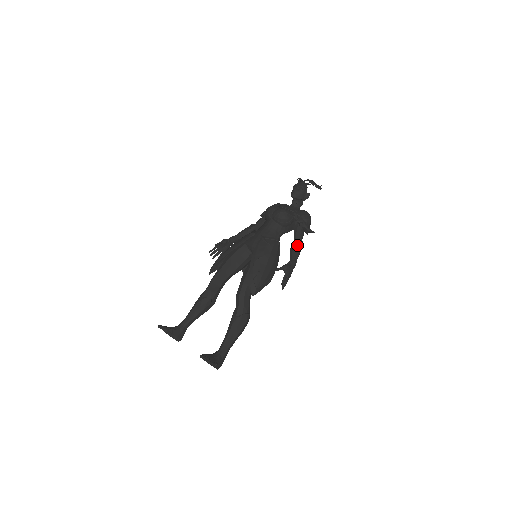
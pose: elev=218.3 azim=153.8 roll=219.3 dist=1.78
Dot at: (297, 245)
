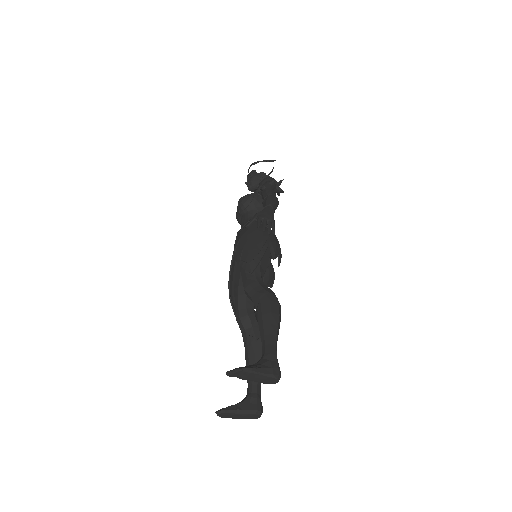
Dot at: (265, 199)
